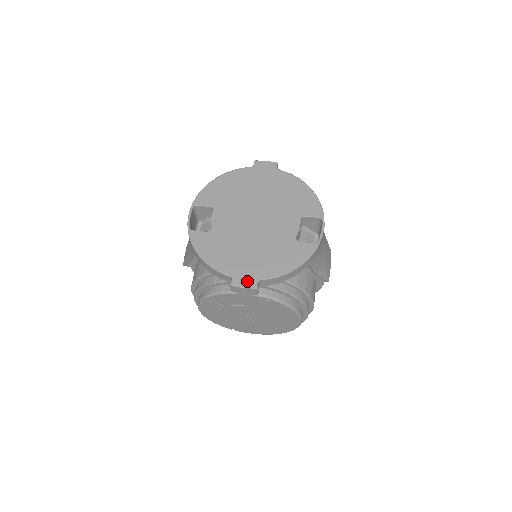
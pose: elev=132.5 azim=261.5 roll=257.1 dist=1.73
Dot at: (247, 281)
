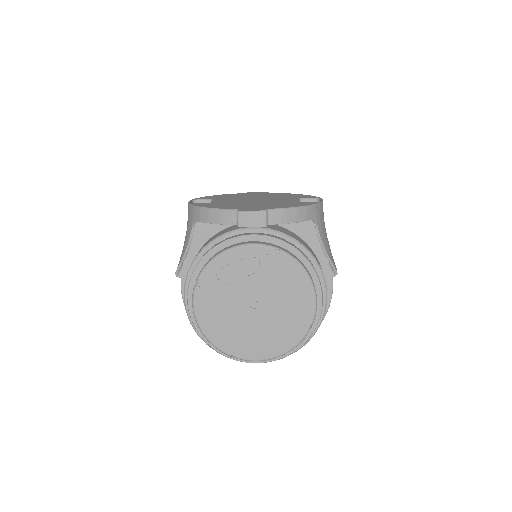
Dot at: (255, 209)
